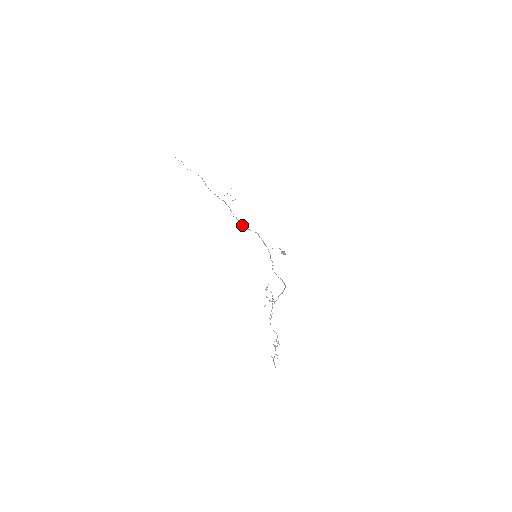
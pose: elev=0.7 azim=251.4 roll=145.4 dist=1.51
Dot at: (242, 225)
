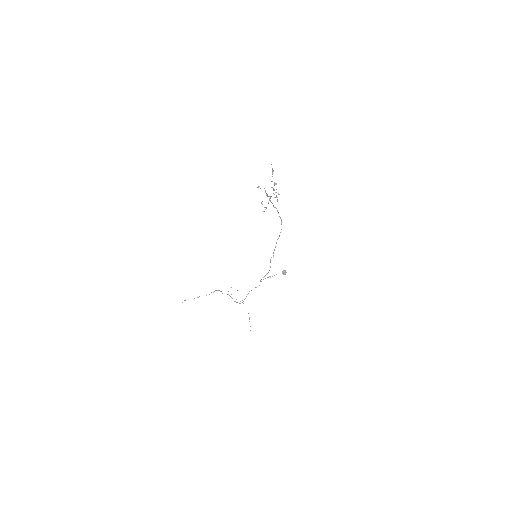
Dot at: (245, 298)
